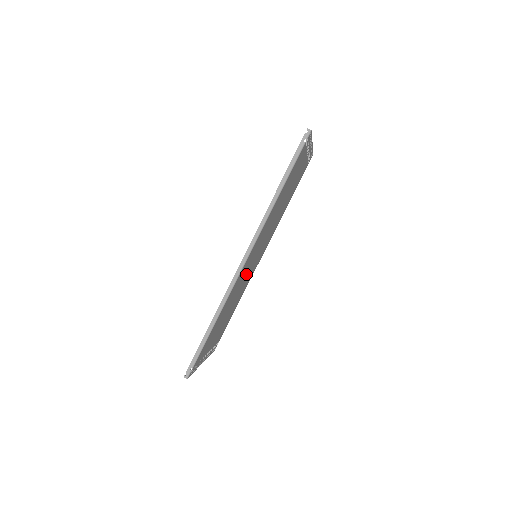
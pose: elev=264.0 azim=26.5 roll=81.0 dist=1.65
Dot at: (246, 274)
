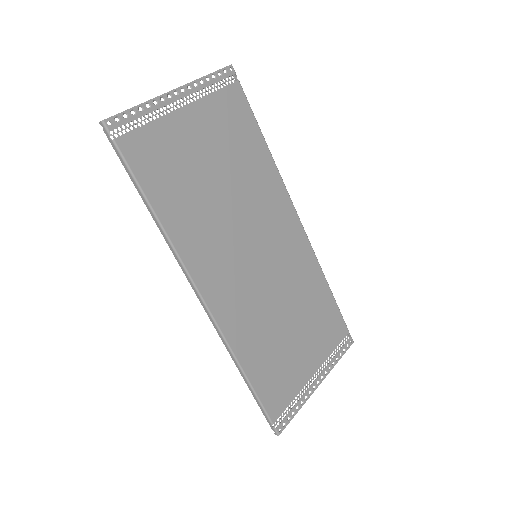
Dot at: (262, 284)
